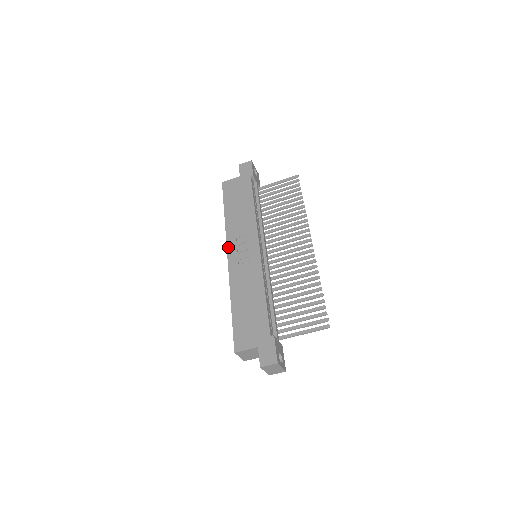
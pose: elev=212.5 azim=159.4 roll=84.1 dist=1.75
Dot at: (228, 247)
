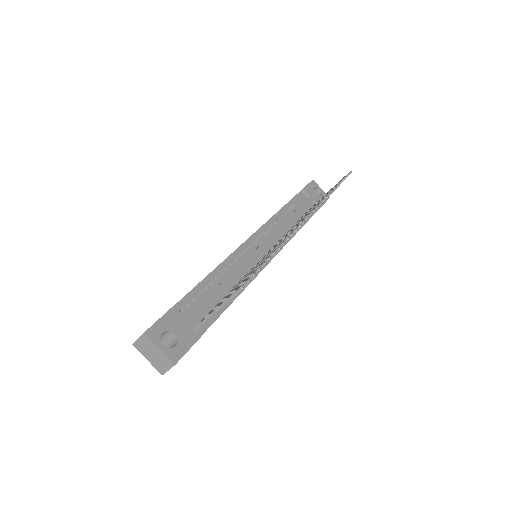
Dot at: occluded
